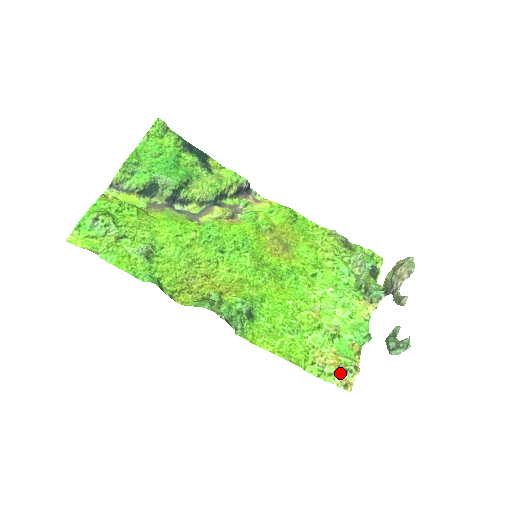
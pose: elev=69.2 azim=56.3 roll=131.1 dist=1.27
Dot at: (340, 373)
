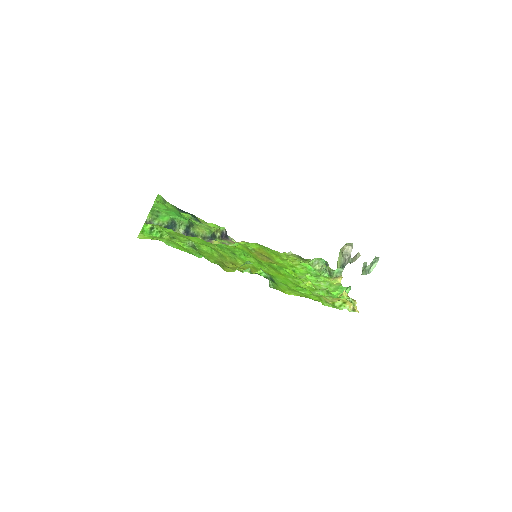
Dot at: (346, 301)
